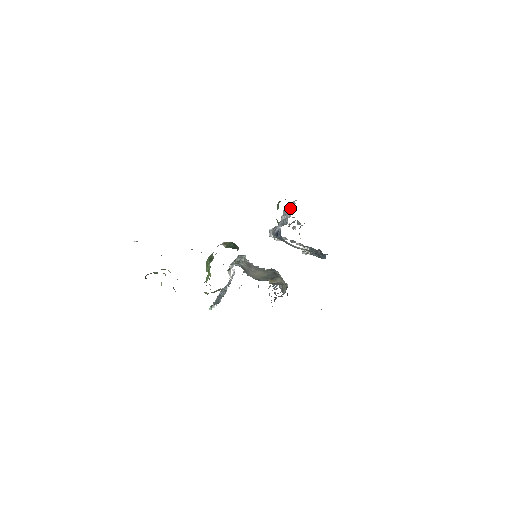
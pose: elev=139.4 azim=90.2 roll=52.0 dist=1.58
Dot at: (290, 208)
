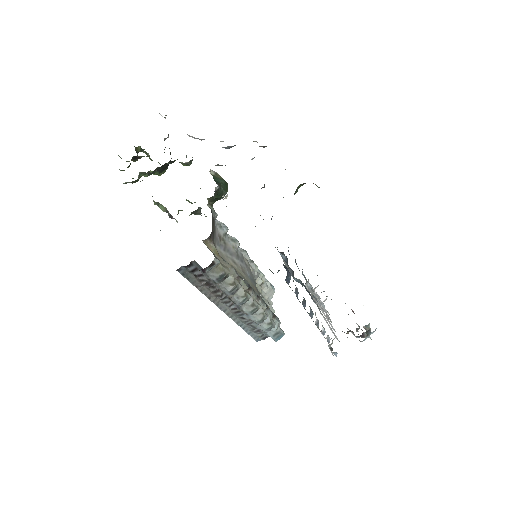
Dot at: occluded
